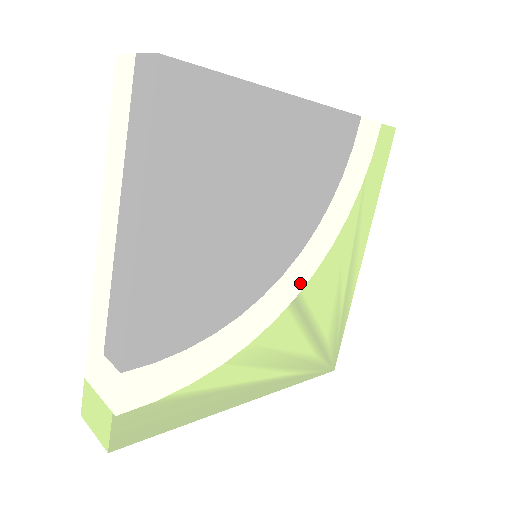
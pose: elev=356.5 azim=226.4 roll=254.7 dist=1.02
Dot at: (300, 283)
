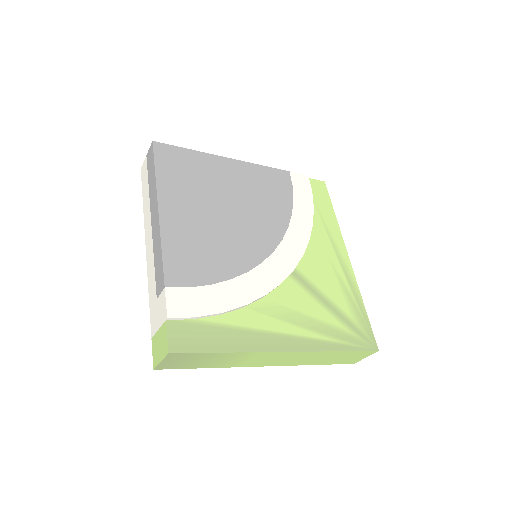
Dot at: (293, 260)
